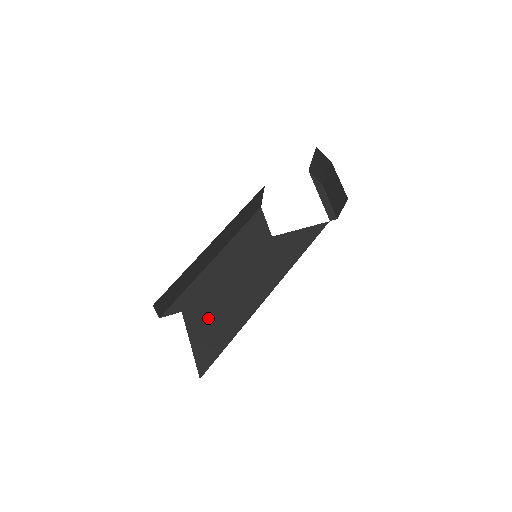
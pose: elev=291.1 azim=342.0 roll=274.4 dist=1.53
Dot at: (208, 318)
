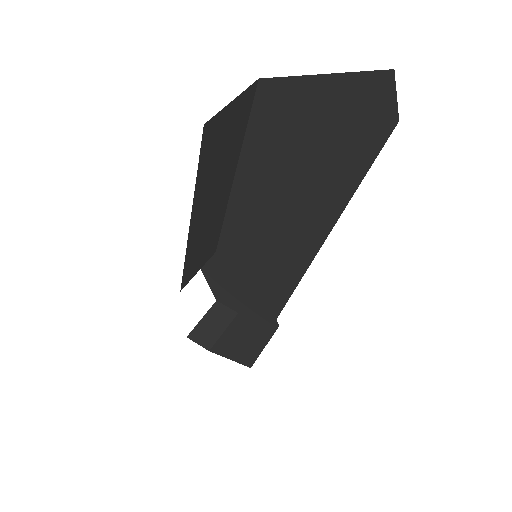
Dot at: occluded
